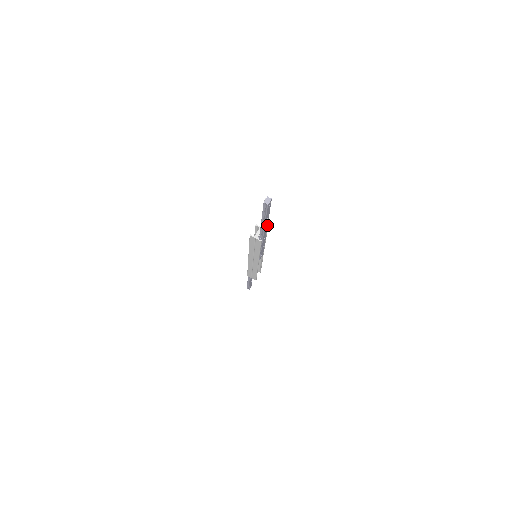
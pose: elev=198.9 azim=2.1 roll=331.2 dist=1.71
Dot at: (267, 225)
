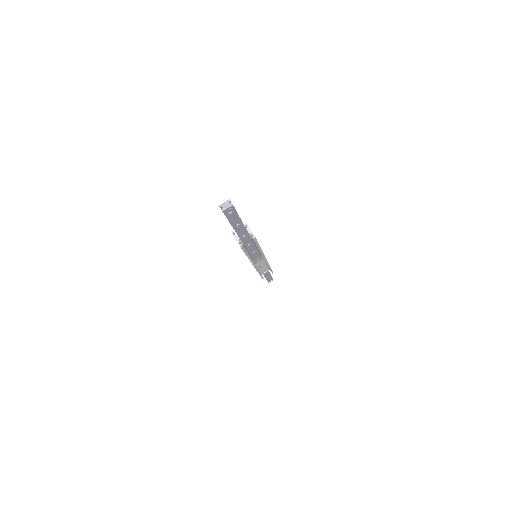
Dot at: (247, 231)
